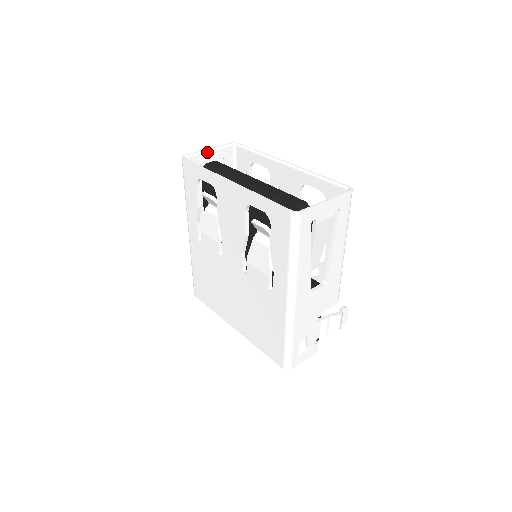
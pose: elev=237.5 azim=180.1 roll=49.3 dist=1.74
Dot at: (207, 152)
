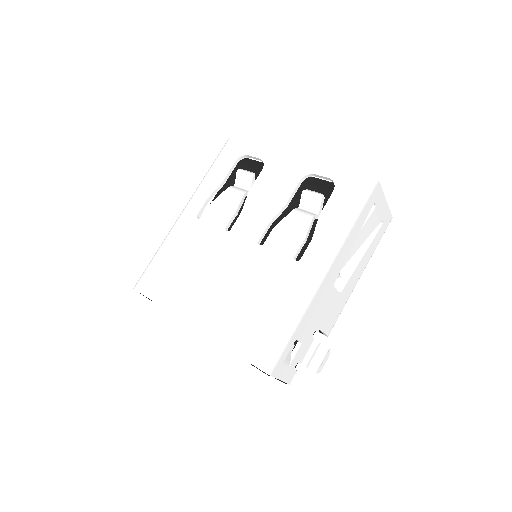
Dot at: occluded
